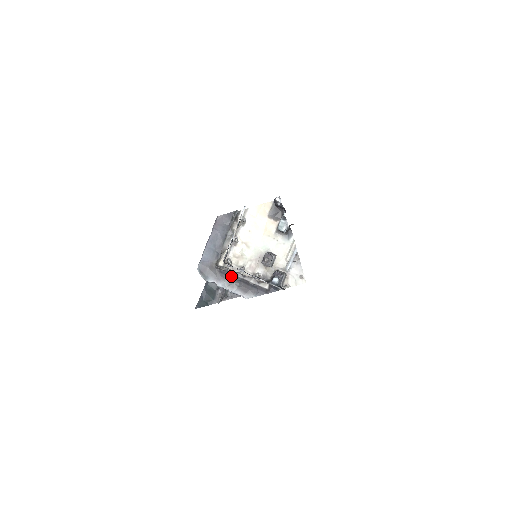
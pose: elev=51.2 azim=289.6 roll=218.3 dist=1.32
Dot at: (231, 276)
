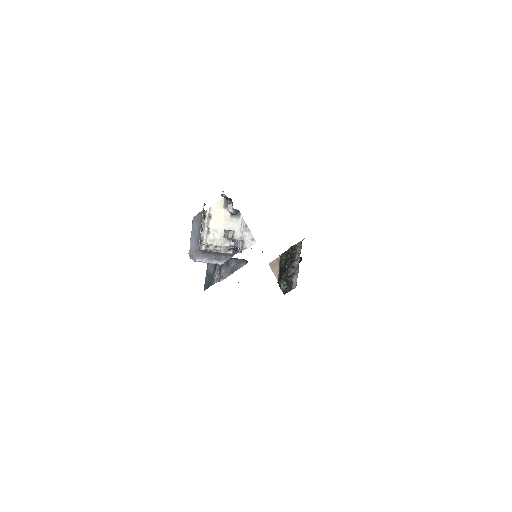
Dot at: (209, 253)
